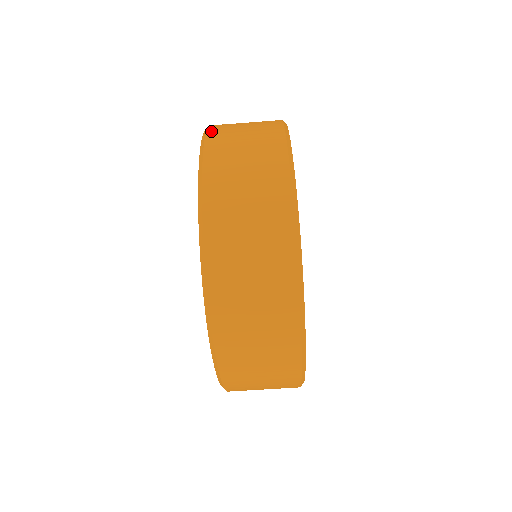
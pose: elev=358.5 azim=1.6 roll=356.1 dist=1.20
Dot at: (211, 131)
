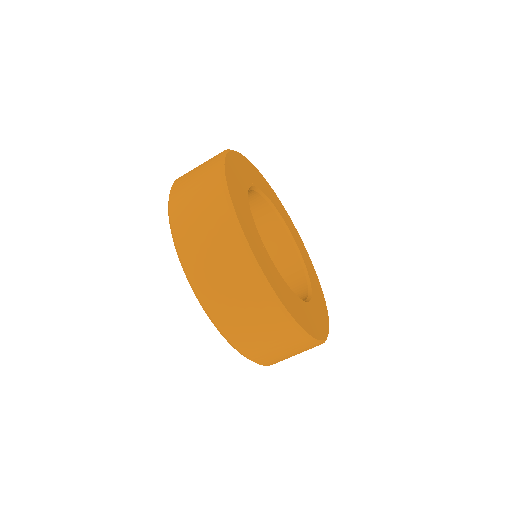
Dot at: (174, 185)
